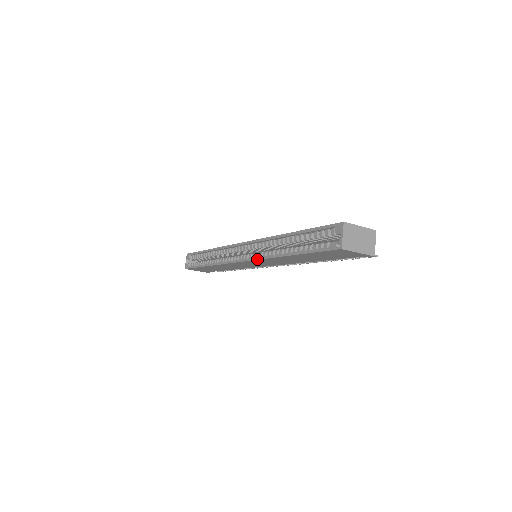
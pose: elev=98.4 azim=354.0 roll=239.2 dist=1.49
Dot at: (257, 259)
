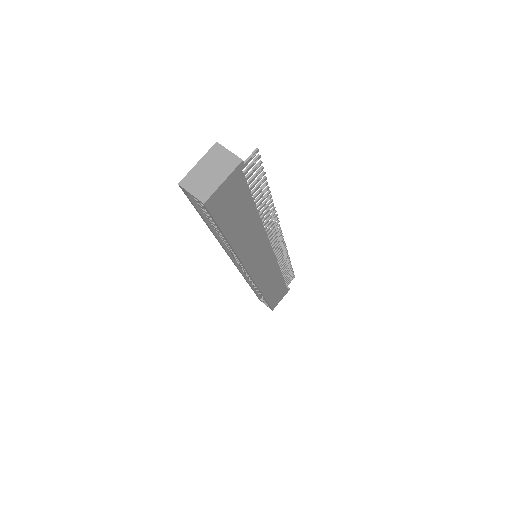
Dot at: (243, 266)
